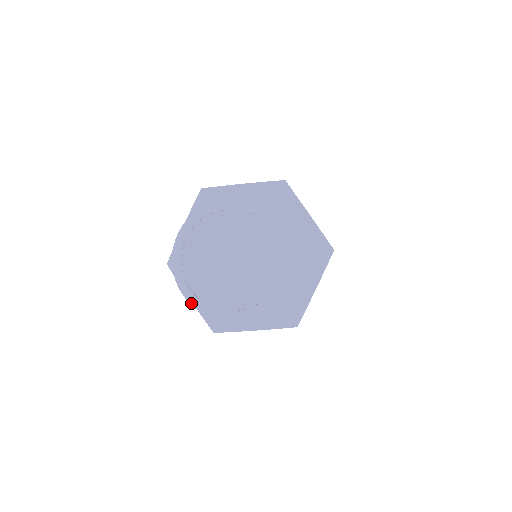
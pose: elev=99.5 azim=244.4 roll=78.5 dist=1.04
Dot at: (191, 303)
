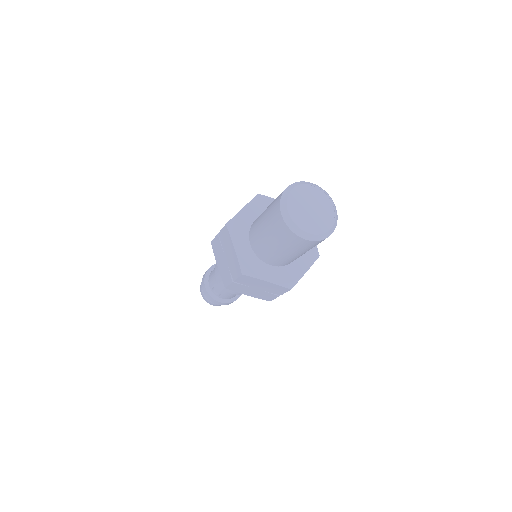
Dot at: (286, 221)
